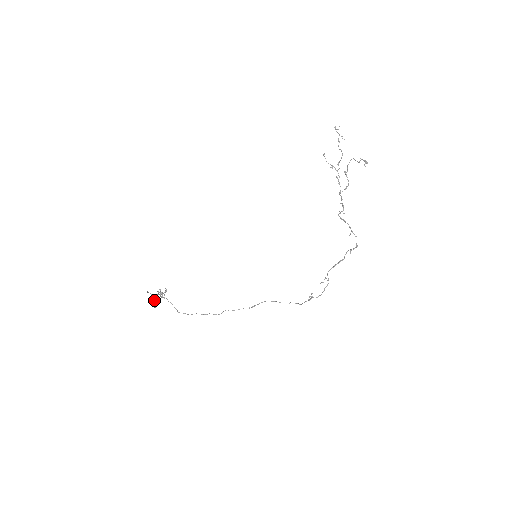
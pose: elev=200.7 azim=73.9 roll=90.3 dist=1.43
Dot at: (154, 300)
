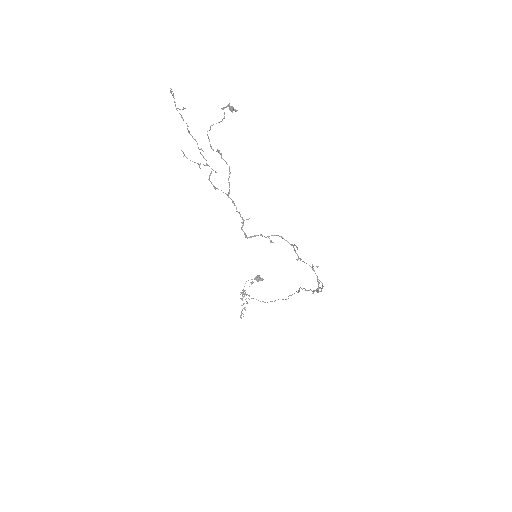
Dot at: occluded
